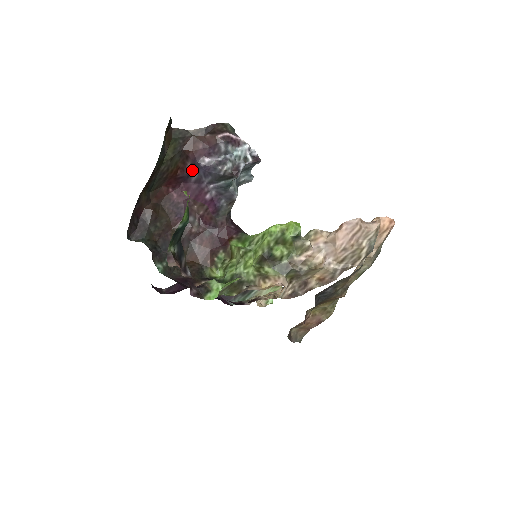
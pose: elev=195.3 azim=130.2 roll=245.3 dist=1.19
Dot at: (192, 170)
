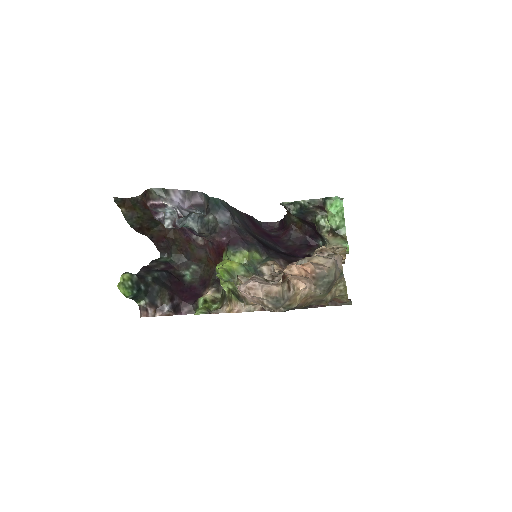
Dot at: occluded
